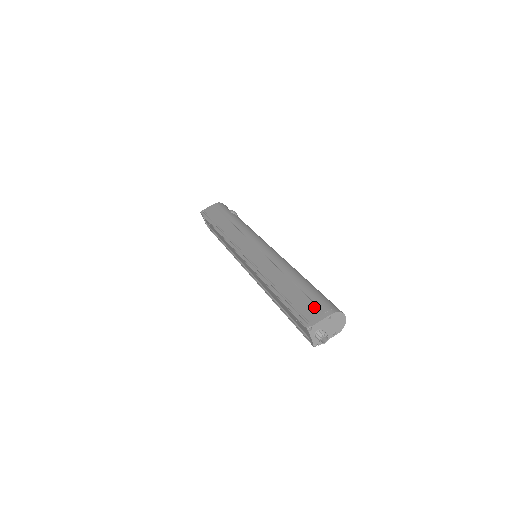
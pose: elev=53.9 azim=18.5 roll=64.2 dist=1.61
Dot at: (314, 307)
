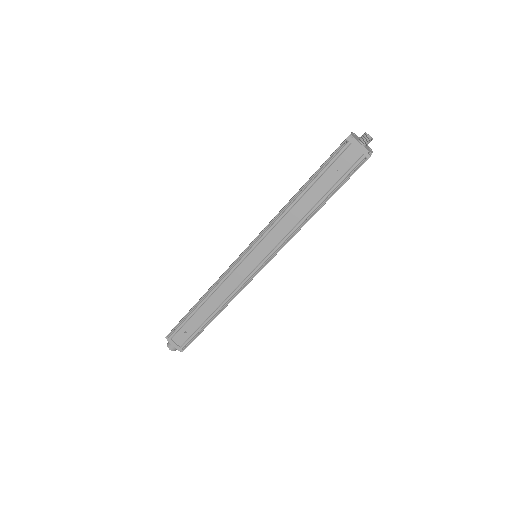
Dot at: occluded
